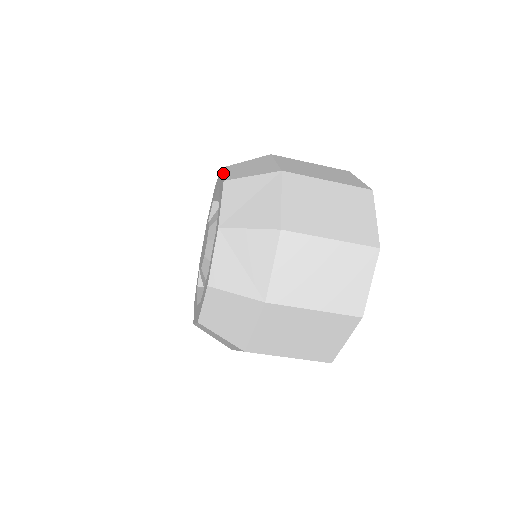
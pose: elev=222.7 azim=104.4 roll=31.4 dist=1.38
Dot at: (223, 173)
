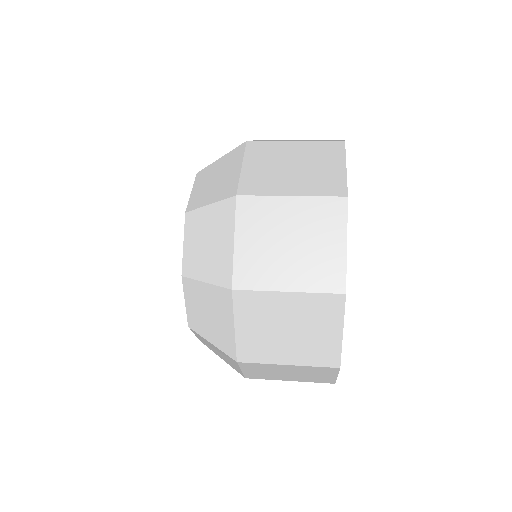
Dot at: (185, 302)
